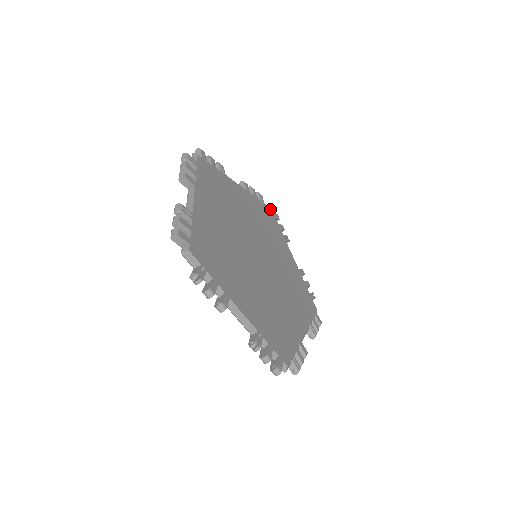
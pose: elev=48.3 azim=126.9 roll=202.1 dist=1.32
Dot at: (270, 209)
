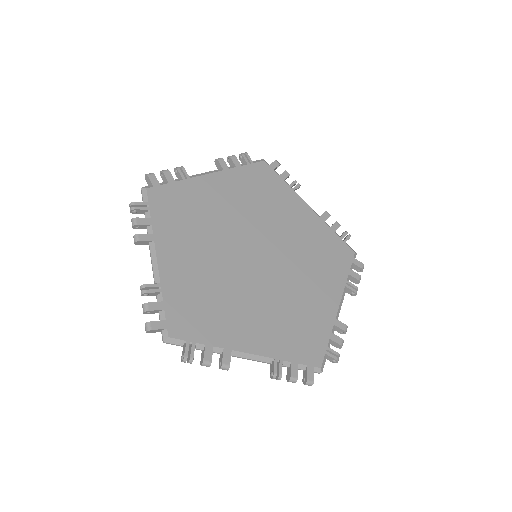
Dot at: (263, 164)
